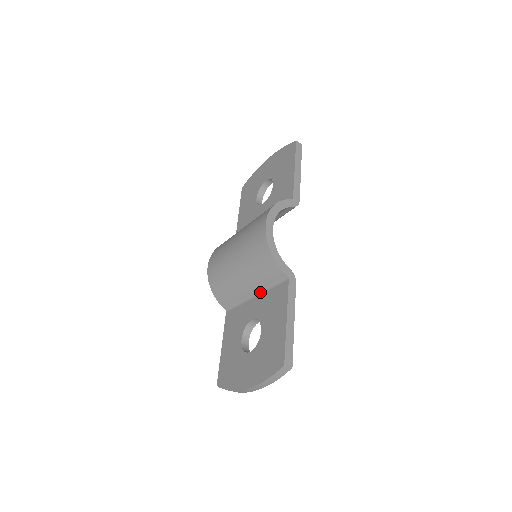
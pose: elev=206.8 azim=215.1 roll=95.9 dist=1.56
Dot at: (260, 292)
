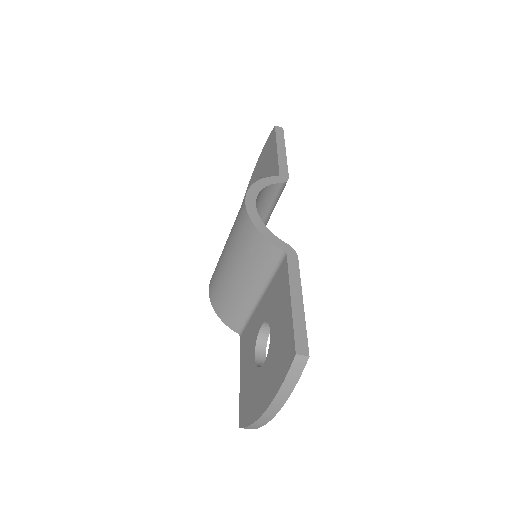
Dot at: (264, 290)
